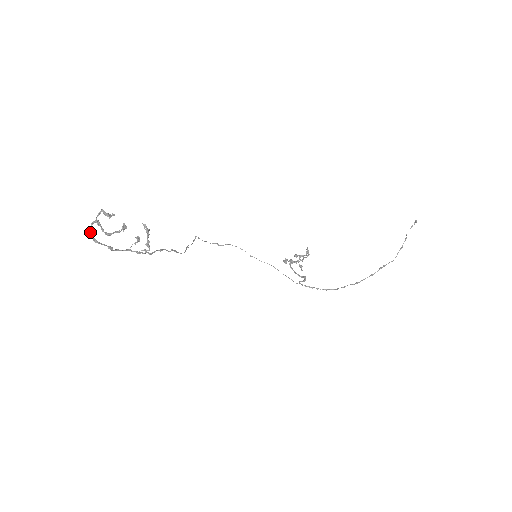
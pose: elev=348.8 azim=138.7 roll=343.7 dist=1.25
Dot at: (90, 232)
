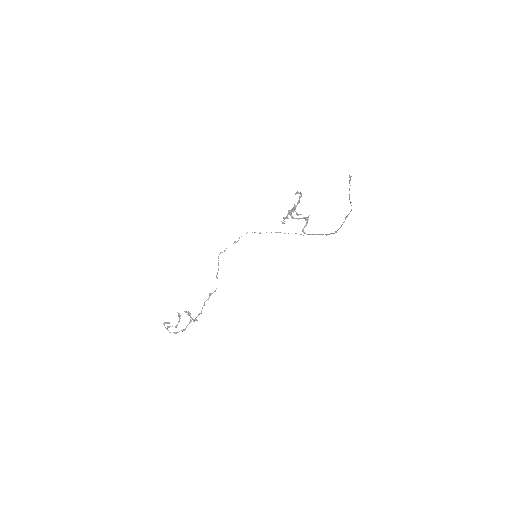
Dot at: occluded
